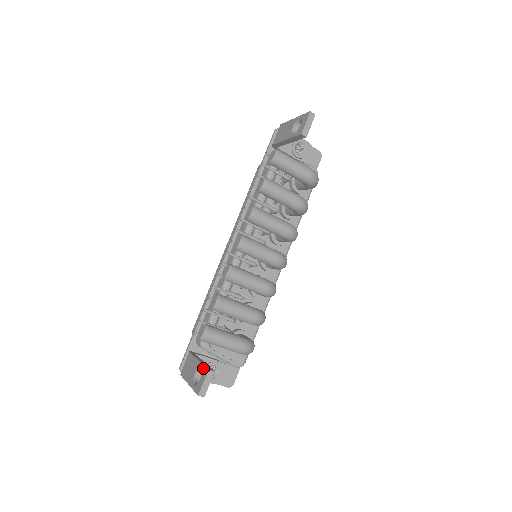
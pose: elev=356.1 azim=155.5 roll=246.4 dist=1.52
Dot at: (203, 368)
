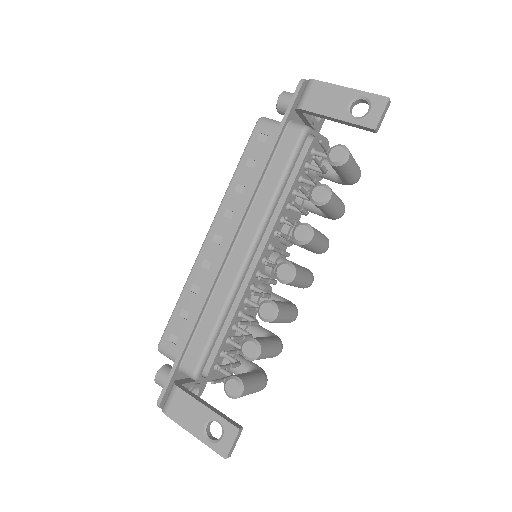
Dot at: (225, 424)
